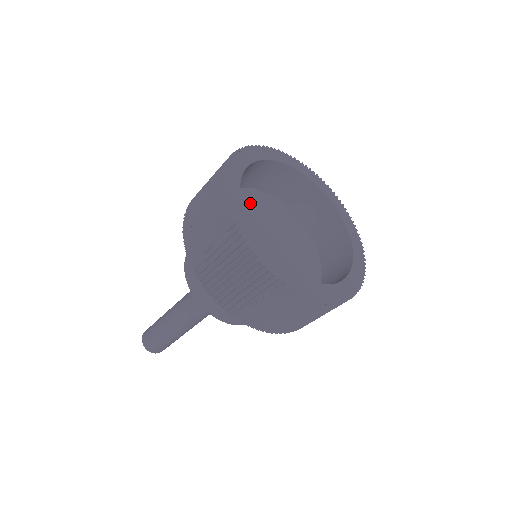
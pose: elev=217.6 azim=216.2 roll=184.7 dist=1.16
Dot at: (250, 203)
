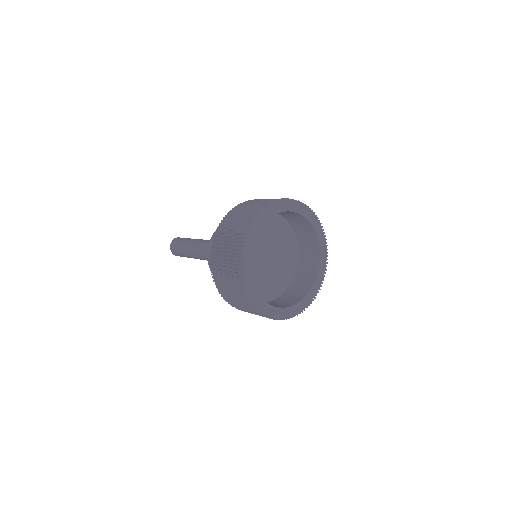
Dot at: occluded
